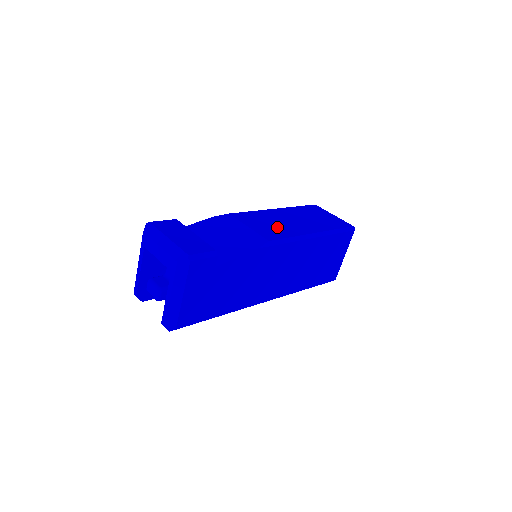
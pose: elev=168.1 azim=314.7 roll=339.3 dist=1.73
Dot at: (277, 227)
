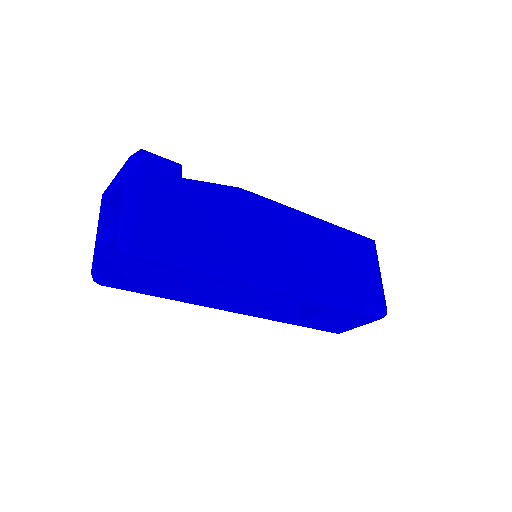
Dot at: occluded
